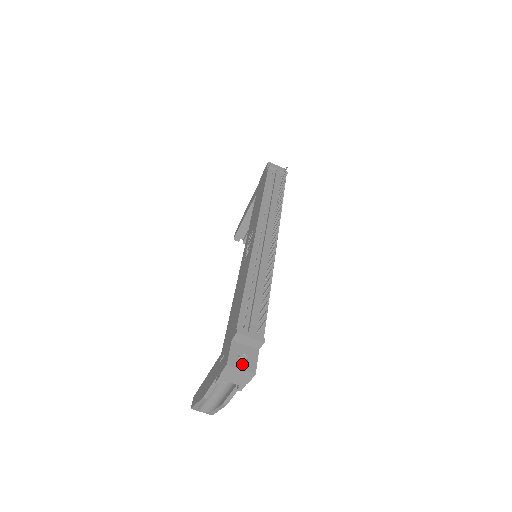
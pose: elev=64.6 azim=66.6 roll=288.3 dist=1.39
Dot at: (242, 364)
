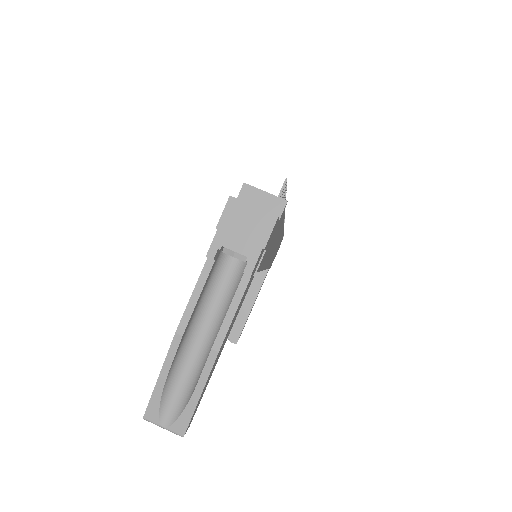
Dot at: (254, 207)
